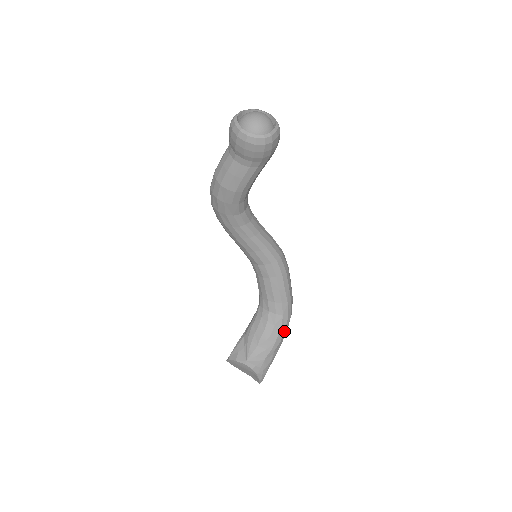
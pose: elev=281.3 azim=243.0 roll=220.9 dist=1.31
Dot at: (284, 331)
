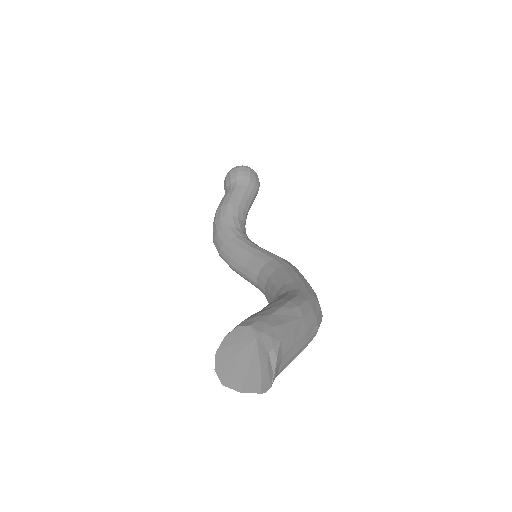
Dot at: (304, 301)
